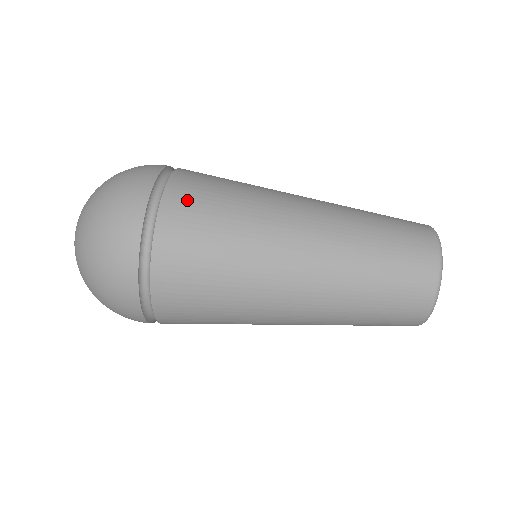
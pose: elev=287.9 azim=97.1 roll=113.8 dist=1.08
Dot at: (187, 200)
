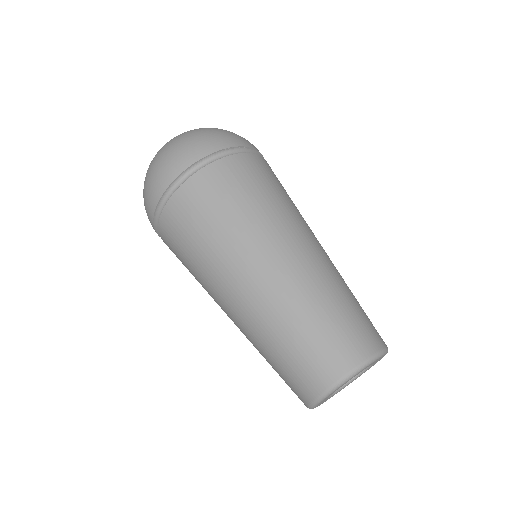
Dot at: (188, 205)
